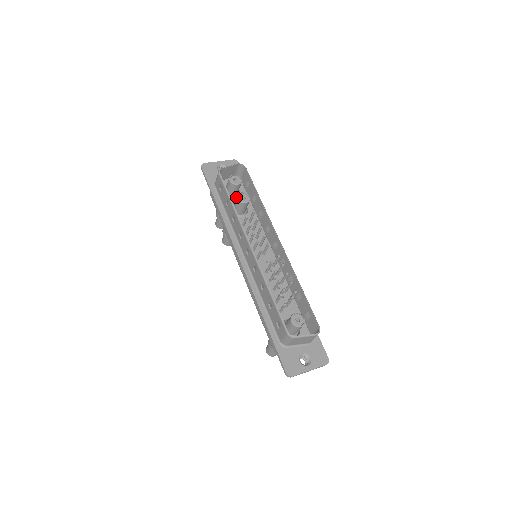
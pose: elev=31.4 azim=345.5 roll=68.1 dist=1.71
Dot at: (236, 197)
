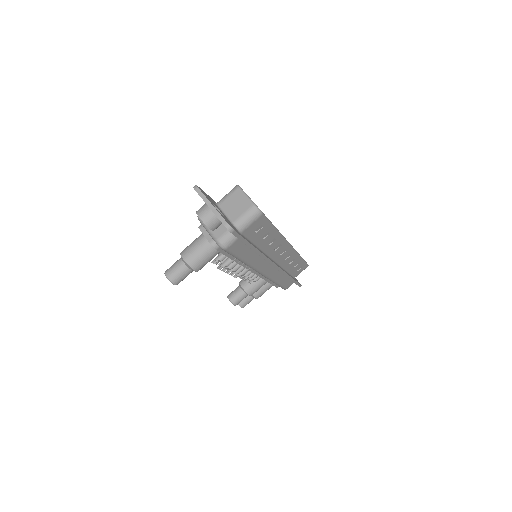
Dot at: occluded
